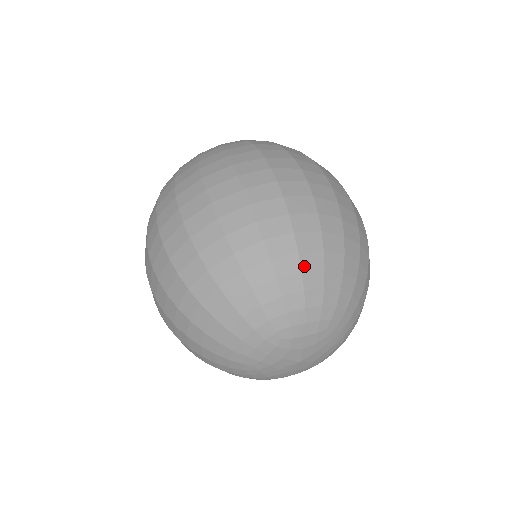
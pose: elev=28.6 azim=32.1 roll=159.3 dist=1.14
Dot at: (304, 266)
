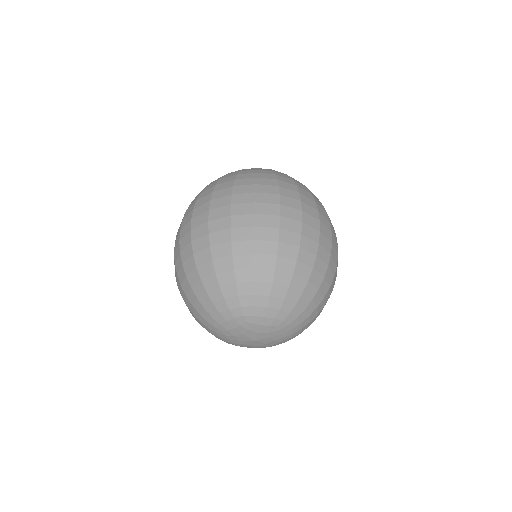
Dot at: (276, 280)
